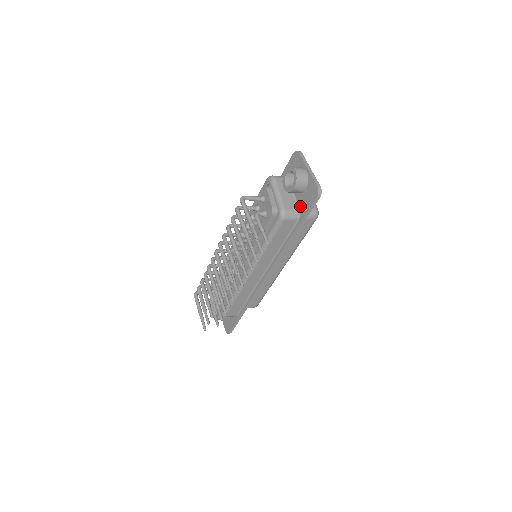
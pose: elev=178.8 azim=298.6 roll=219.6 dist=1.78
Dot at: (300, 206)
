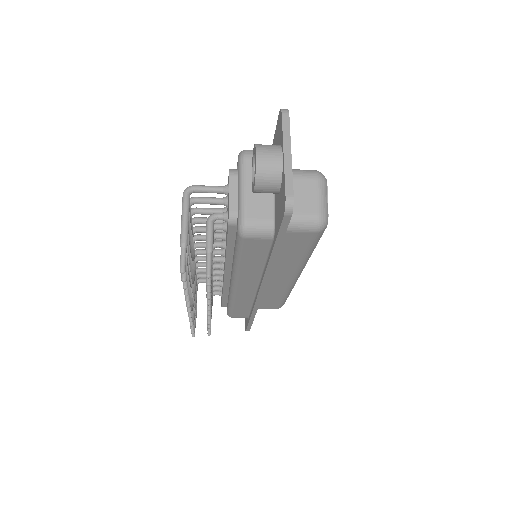
Dot at: (275, 216)
